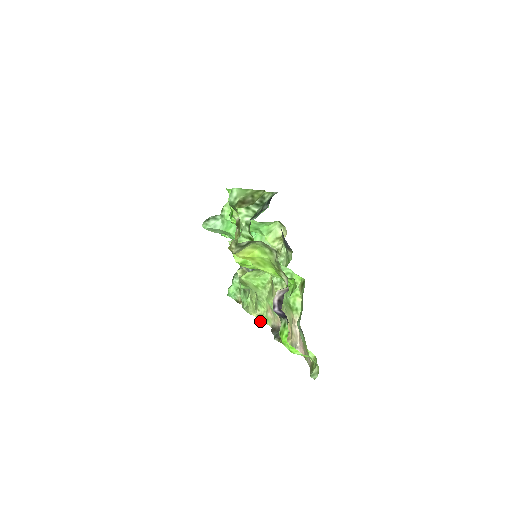
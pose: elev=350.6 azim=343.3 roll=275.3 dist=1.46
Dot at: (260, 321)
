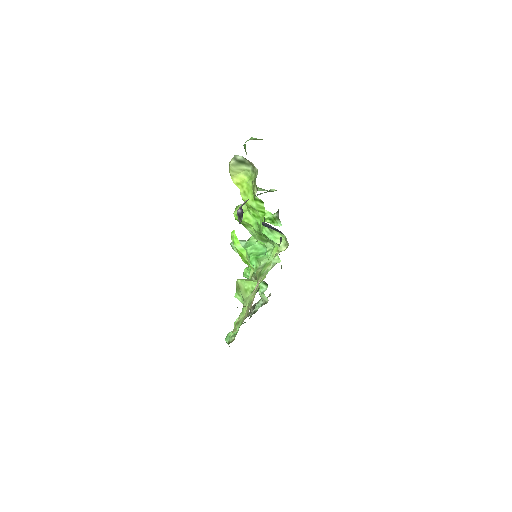
Dot at: (236, 327)
